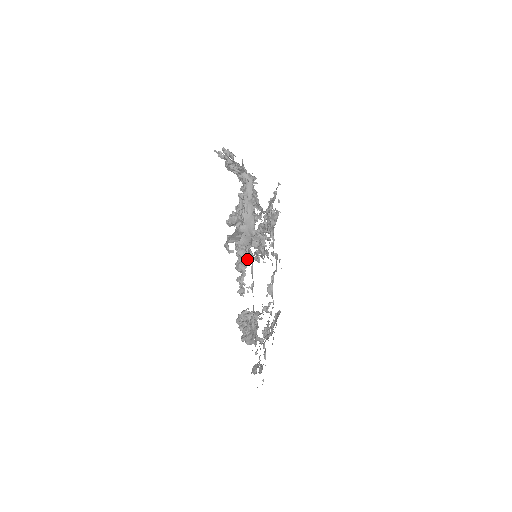
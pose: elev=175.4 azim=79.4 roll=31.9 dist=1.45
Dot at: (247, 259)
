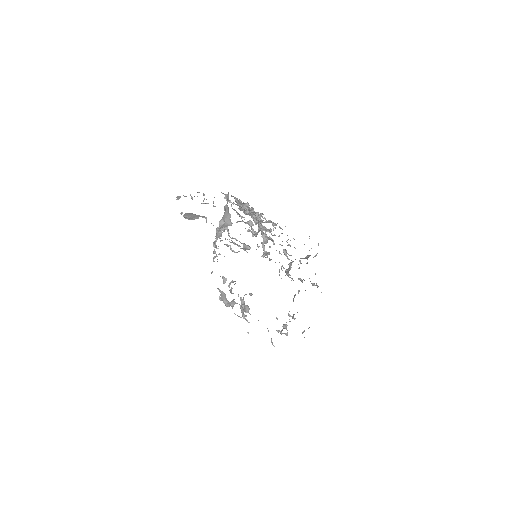
Dot at: occluded
